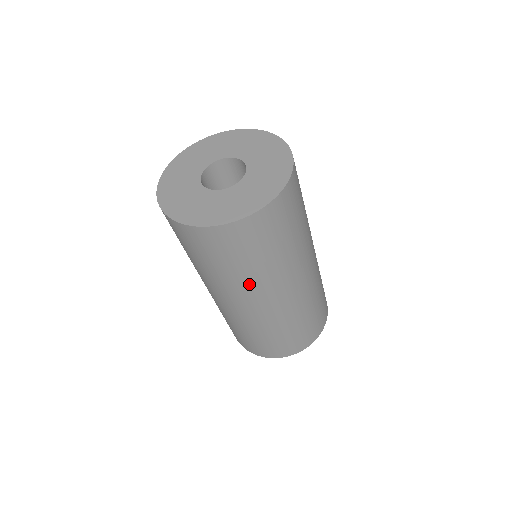
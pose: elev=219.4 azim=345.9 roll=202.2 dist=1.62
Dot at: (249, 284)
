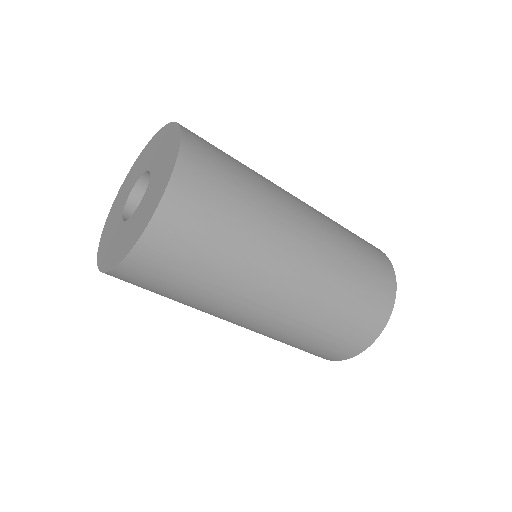
Dot at: (236, 288)
